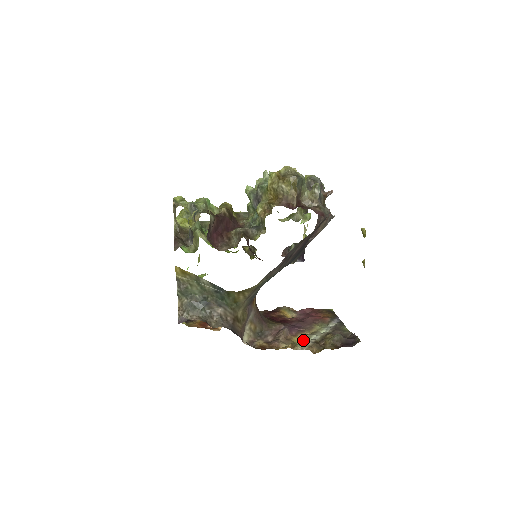
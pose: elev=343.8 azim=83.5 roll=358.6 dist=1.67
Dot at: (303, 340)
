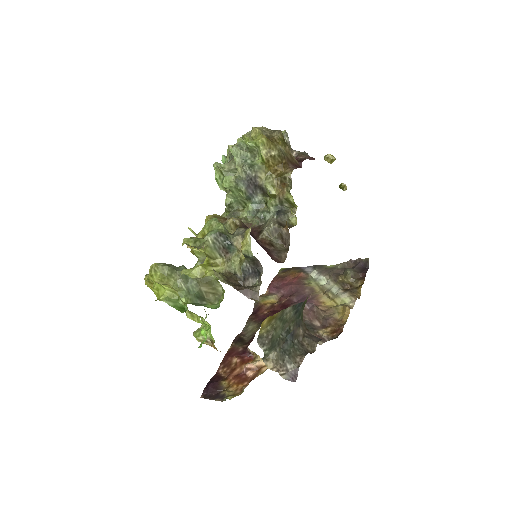
Dot at: (336, 298)
